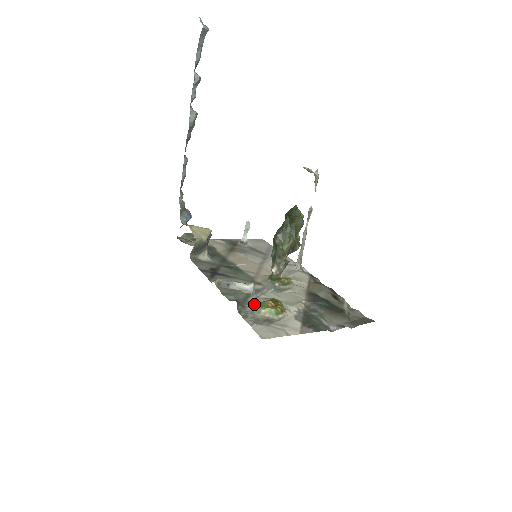
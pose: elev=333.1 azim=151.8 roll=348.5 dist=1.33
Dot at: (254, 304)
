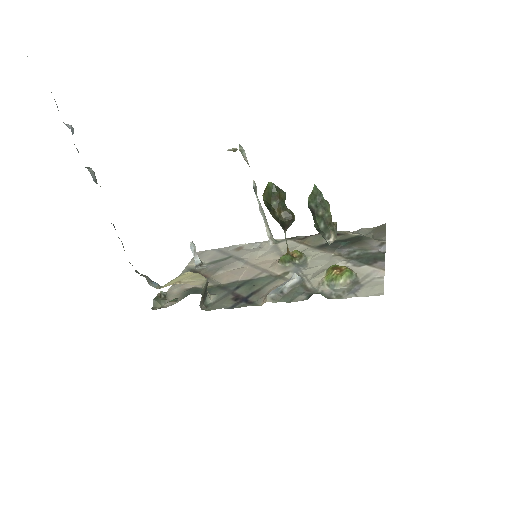
Dot at: (321, 285)
